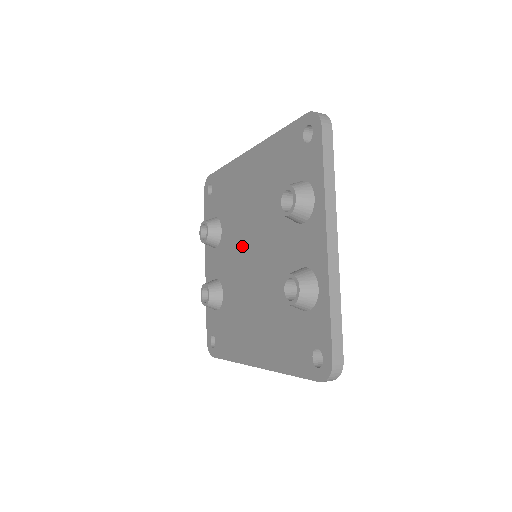
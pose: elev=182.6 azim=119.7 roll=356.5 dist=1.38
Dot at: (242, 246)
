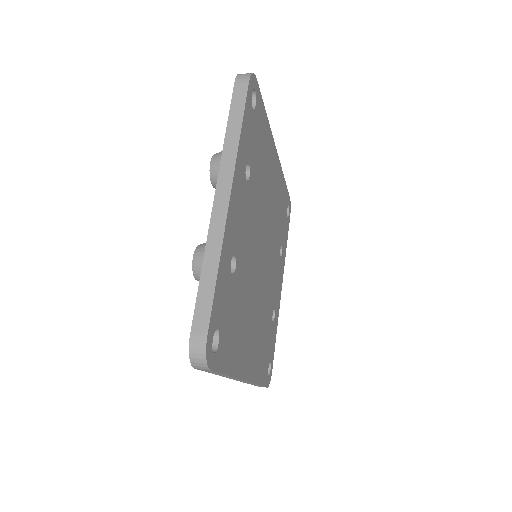
Dot at: occluded
